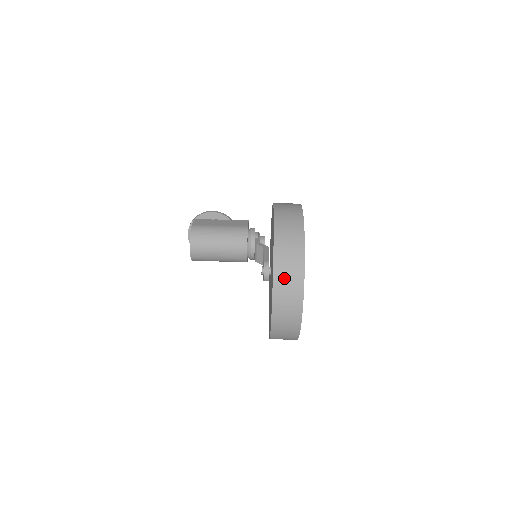
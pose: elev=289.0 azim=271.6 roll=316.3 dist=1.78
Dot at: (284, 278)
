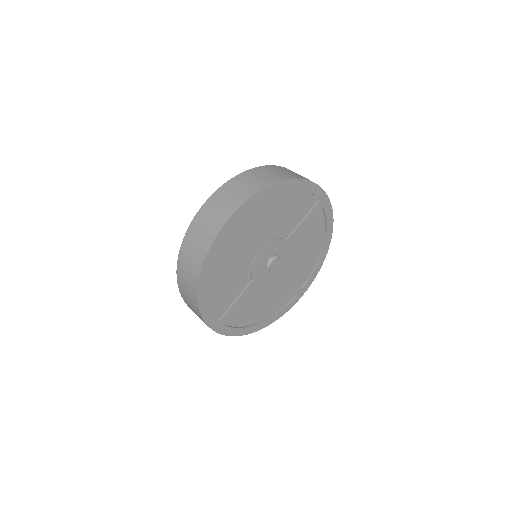
Dot at: (241, 183)
